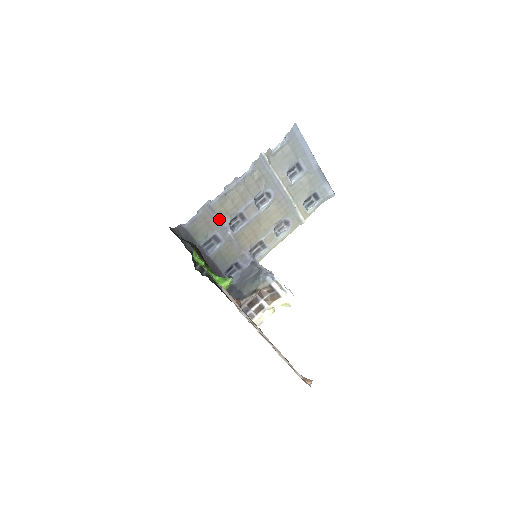
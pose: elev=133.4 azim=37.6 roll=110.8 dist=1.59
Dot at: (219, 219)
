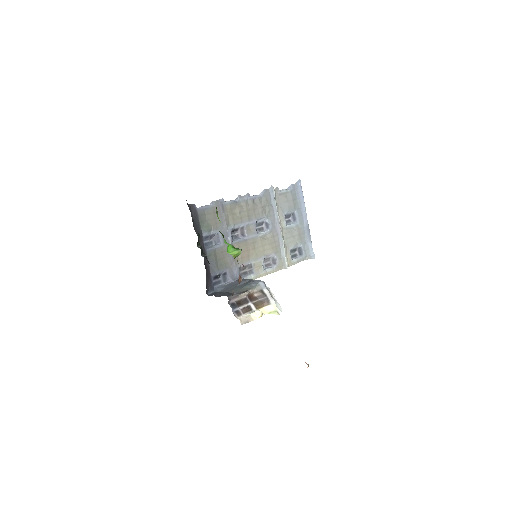
Dot at: (225, 220)
